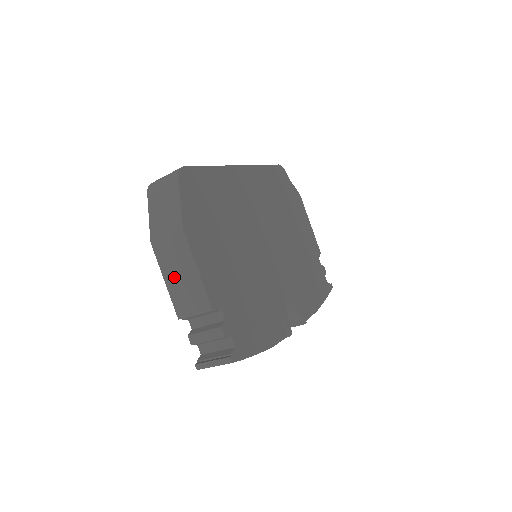
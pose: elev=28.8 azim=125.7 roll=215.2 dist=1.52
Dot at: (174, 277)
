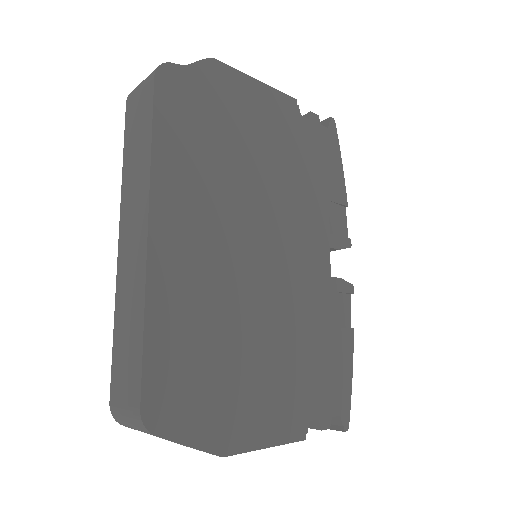
Dot at: occluded
